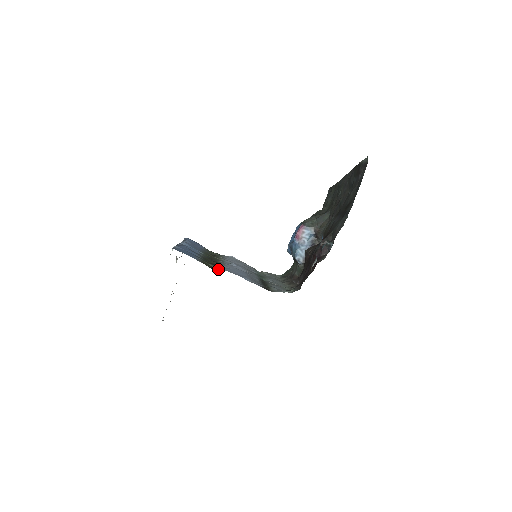
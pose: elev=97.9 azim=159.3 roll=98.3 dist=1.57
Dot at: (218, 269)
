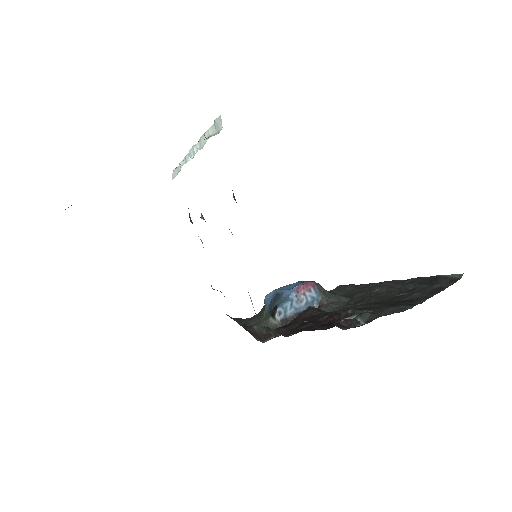
Dot at: occluded
